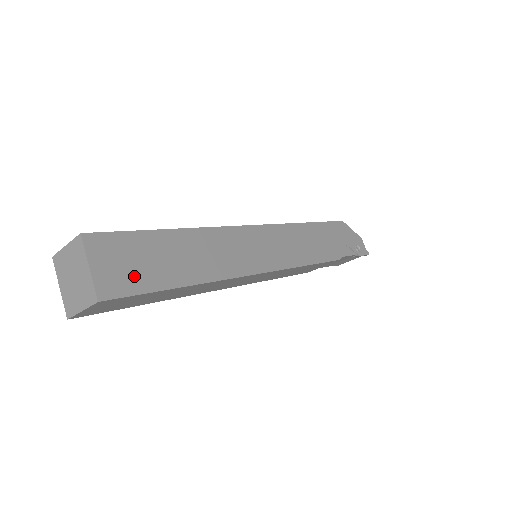
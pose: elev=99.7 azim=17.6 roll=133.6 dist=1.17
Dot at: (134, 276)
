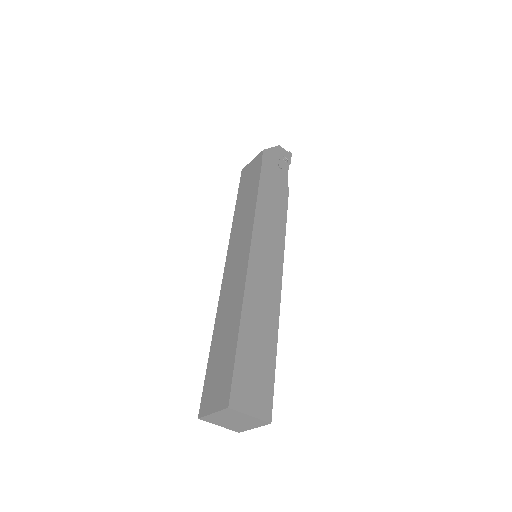
Dot at: (262, 385)
